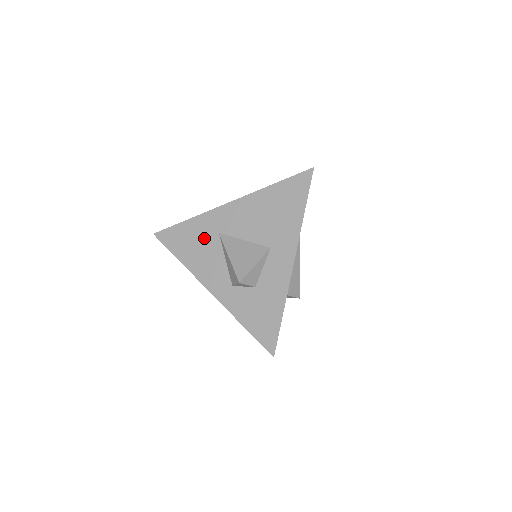
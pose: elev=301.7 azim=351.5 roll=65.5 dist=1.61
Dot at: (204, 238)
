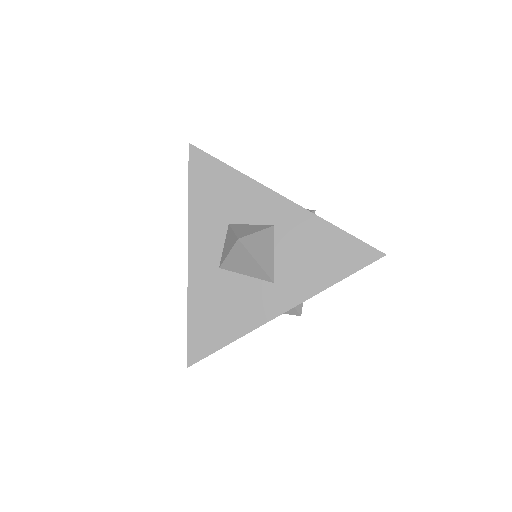
Dot at: occluded
